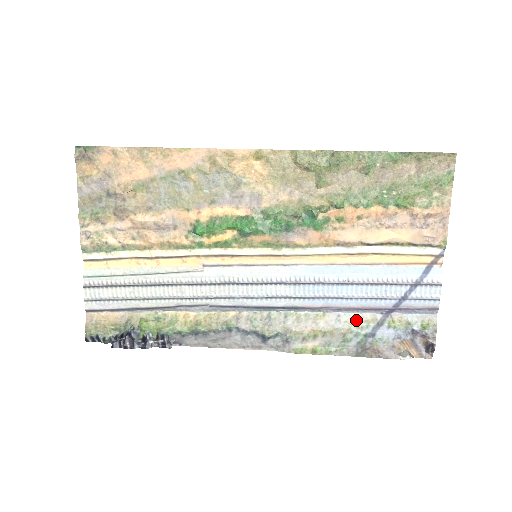
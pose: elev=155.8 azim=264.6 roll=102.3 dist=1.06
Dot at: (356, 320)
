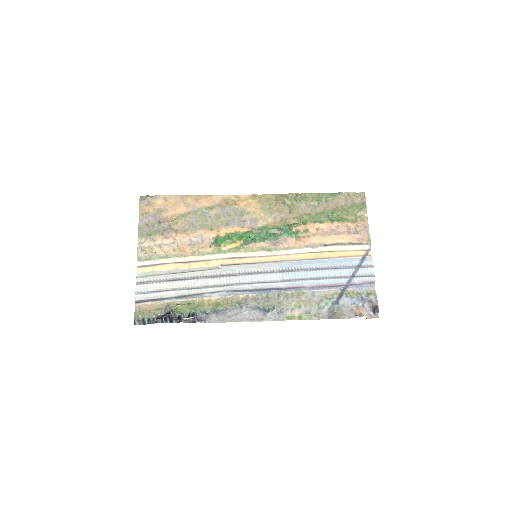
Dot at: (325, 294)
